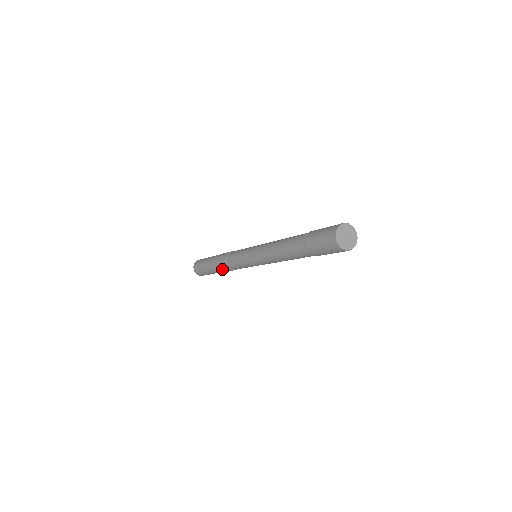
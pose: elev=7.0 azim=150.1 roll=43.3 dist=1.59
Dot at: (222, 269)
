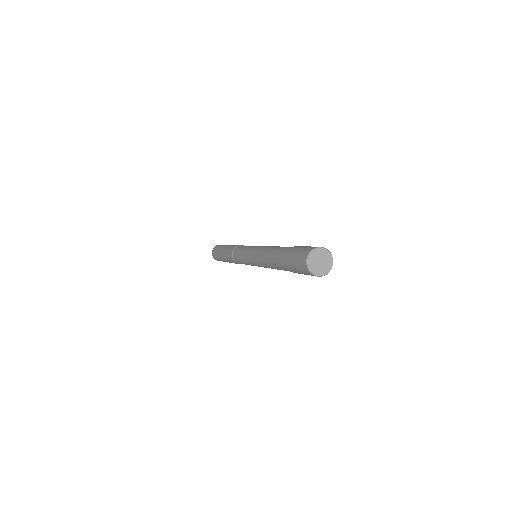
Dot at: (228, 254)
